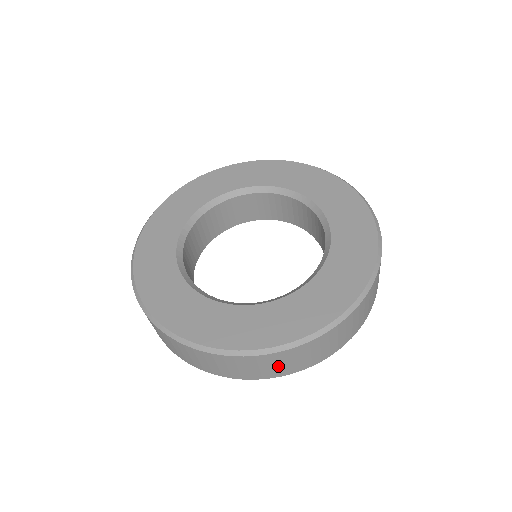
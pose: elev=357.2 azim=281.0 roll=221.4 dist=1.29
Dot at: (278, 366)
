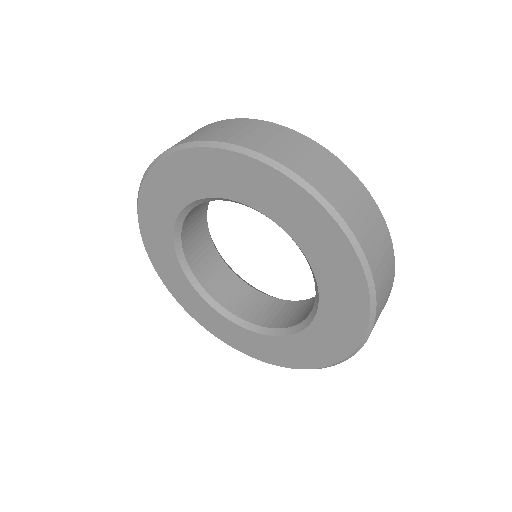
Dot at: occluded
